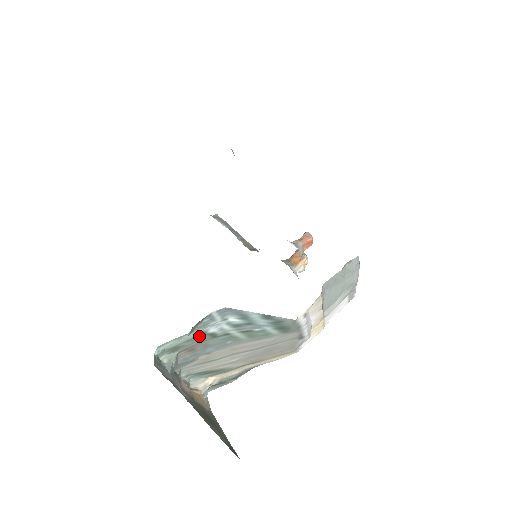
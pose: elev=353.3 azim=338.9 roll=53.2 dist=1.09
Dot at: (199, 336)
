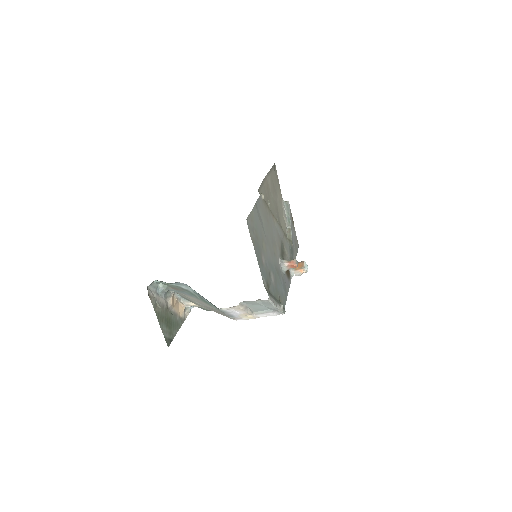
Dot at: (177, 286)
